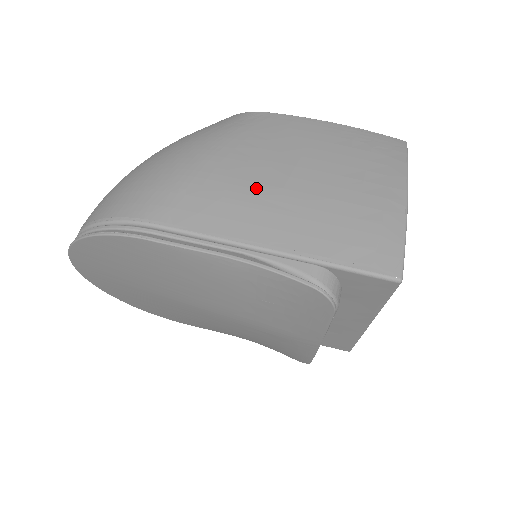
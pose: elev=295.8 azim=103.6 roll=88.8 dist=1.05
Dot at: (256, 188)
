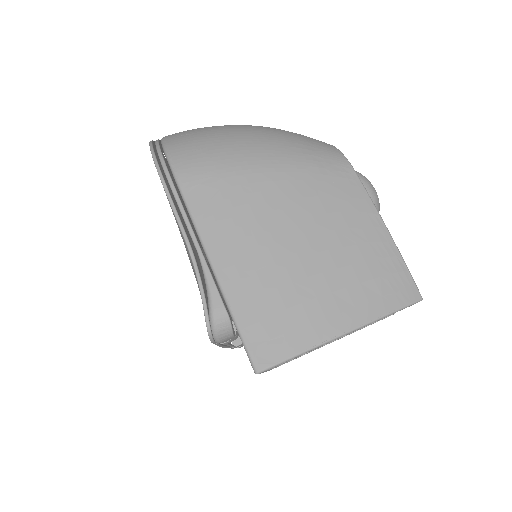
Dot at: (259, 222)
